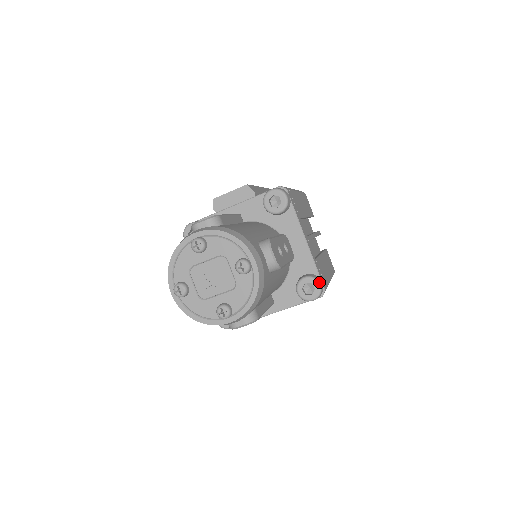
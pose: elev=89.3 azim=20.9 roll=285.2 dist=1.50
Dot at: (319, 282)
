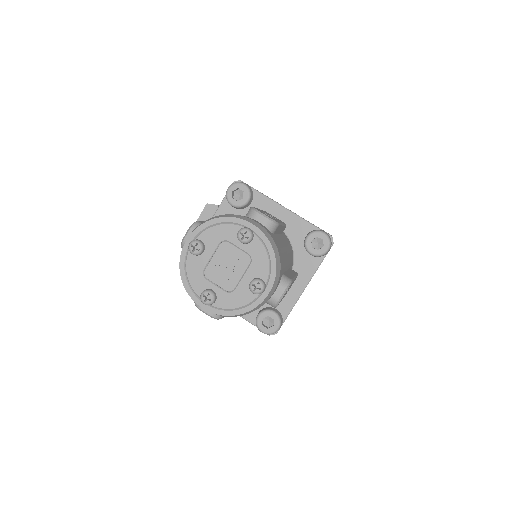
Dot at: (321, 231)
